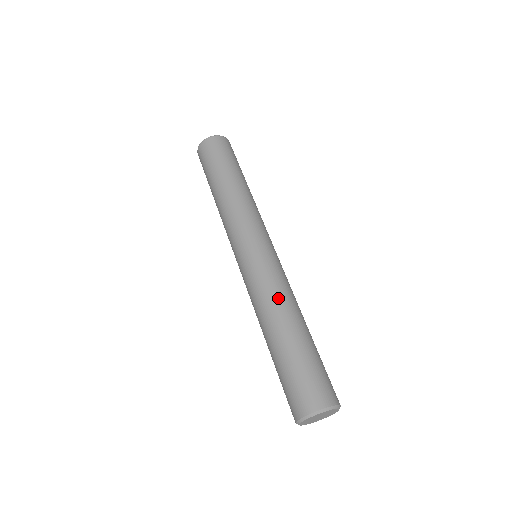
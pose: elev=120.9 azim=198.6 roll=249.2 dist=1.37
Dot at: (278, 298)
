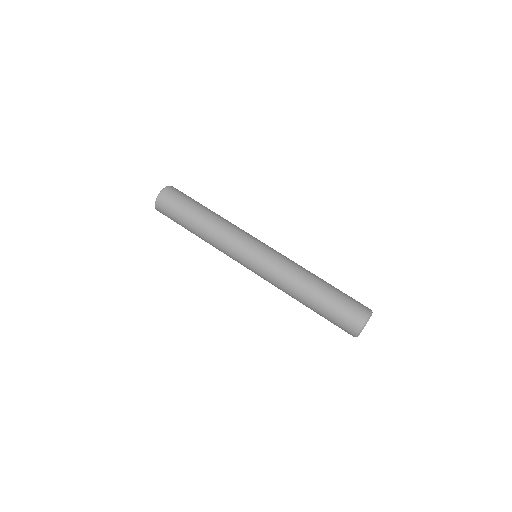
Dot at: (302, 267)
